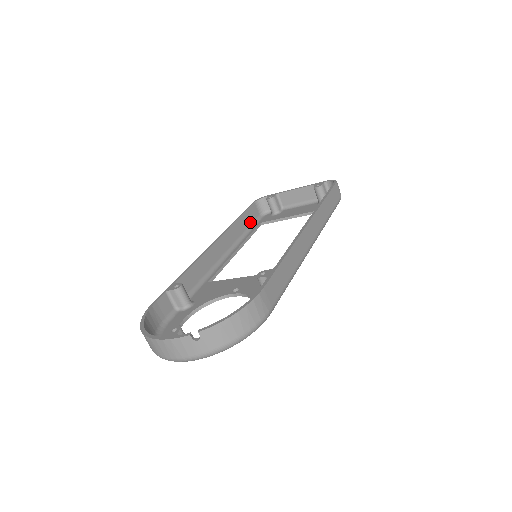
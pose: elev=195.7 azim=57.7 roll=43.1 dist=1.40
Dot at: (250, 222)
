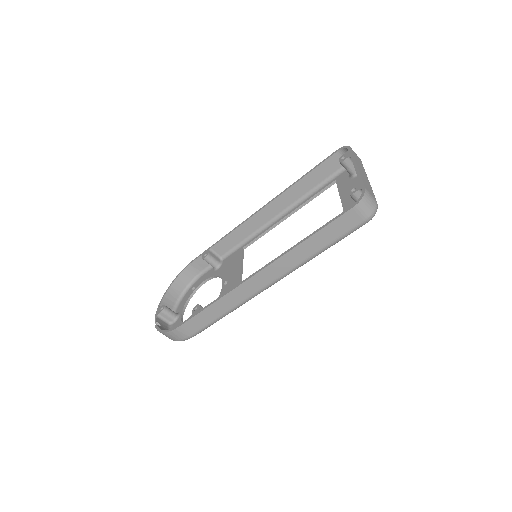
Dot at: (324, 177)
